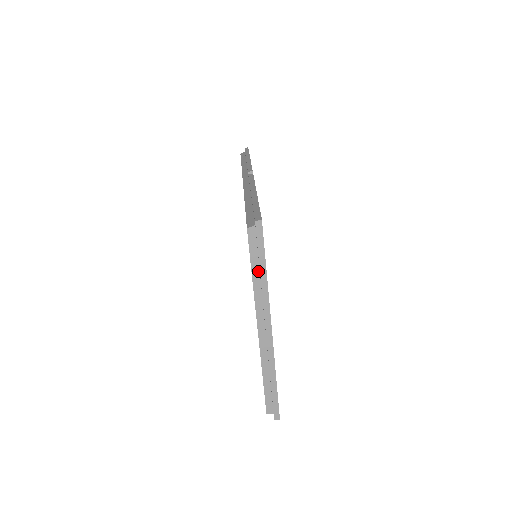
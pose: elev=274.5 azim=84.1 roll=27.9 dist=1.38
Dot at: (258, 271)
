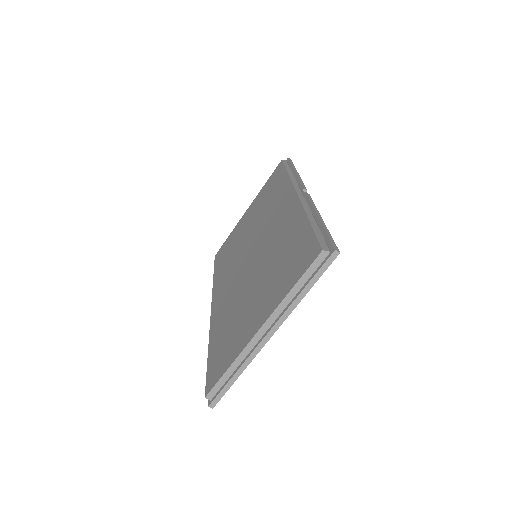
Dot at: (301, 286)
